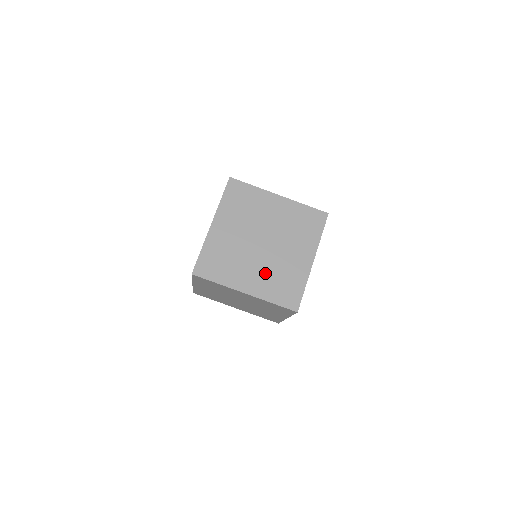
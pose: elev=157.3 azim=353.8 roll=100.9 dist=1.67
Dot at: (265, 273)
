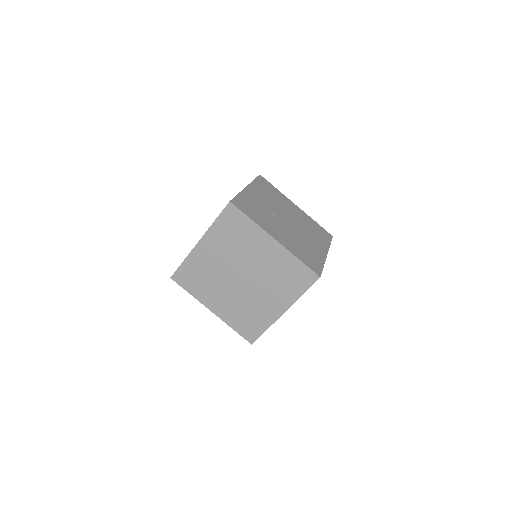
Dot at: occluded
